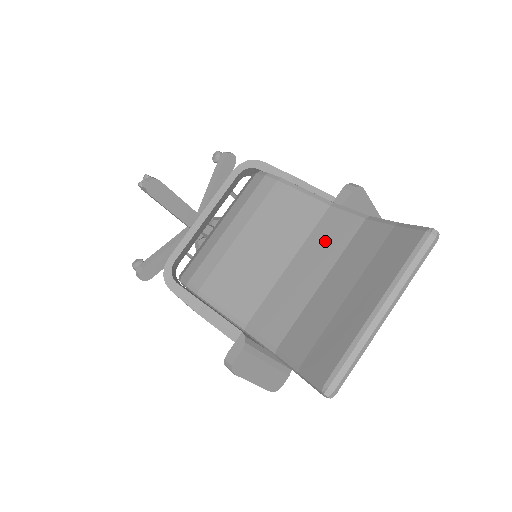
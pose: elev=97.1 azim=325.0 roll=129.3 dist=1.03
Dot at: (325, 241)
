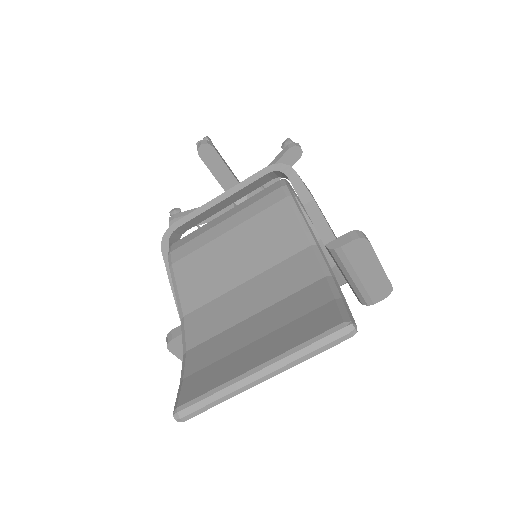
Dot at: (283, 278)
